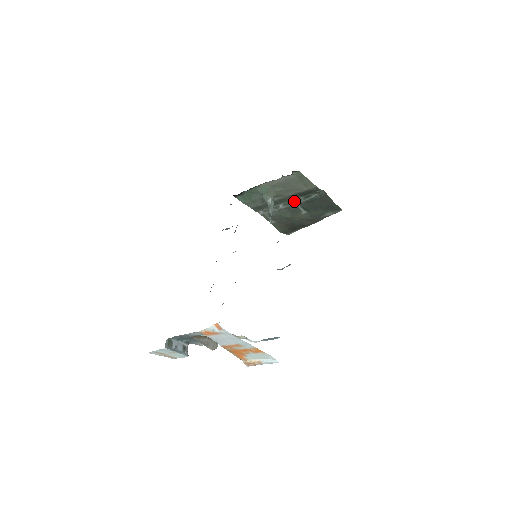
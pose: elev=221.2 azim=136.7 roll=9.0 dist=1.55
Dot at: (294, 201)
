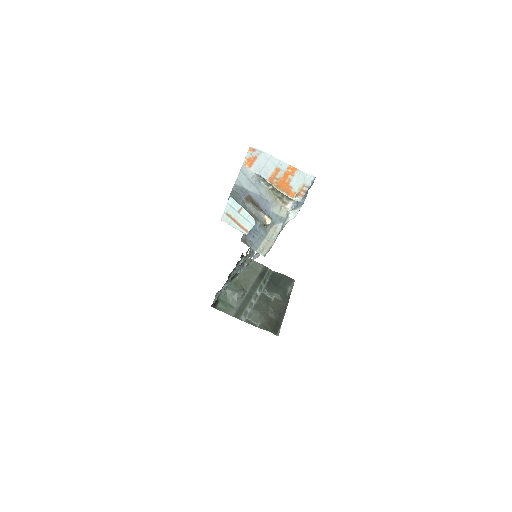
Dot at: (259, 290)
